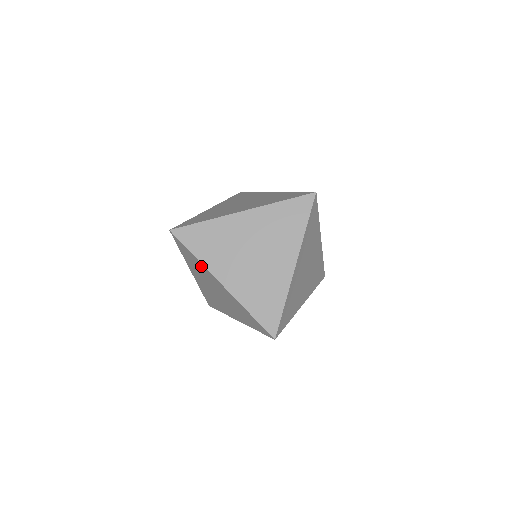
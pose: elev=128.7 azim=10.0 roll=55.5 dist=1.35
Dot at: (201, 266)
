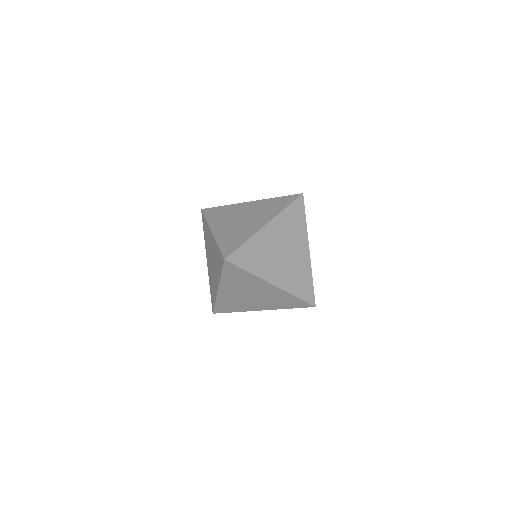
Dot at: (251, 278)
